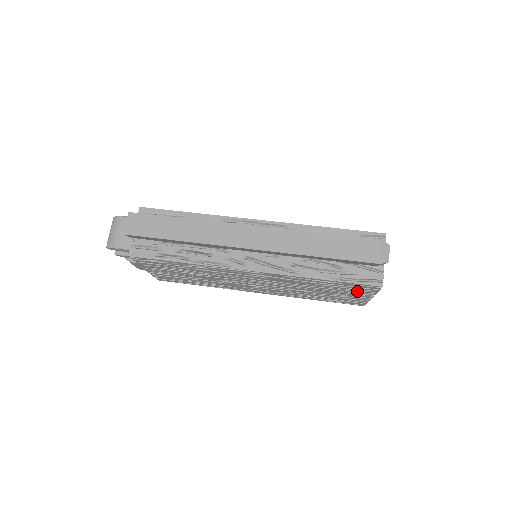
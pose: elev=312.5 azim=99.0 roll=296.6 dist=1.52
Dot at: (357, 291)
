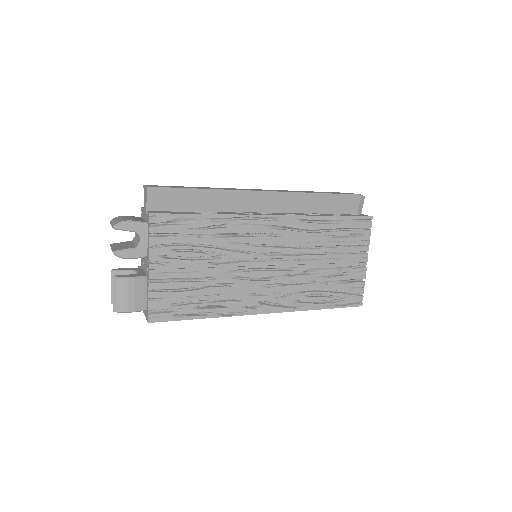
Dot at: (355, 245)
